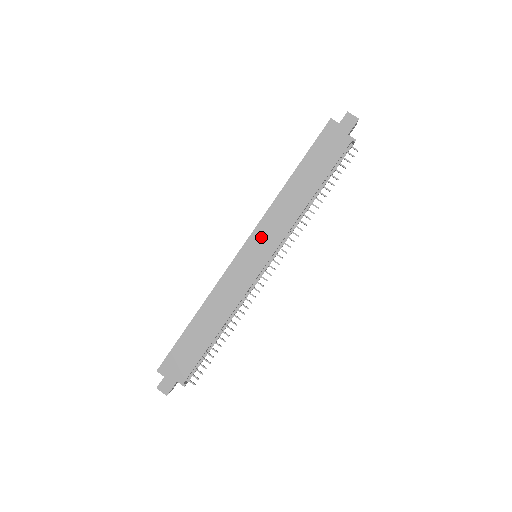
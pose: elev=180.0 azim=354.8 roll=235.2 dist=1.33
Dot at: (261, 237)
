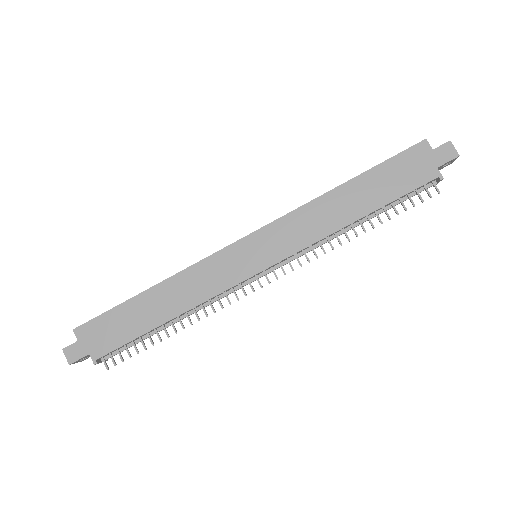
Dot at: (273, 236)
